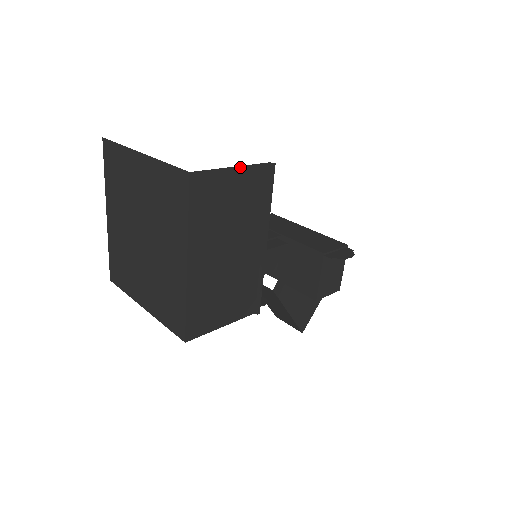
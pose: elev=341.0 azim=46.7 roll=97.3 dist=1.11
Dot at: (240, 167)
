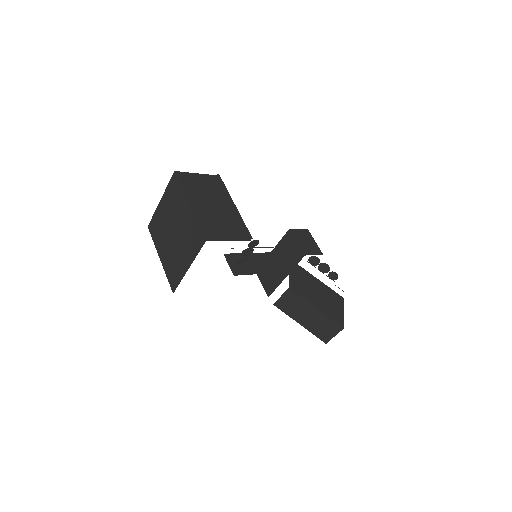
Dot at: (200, 174)
